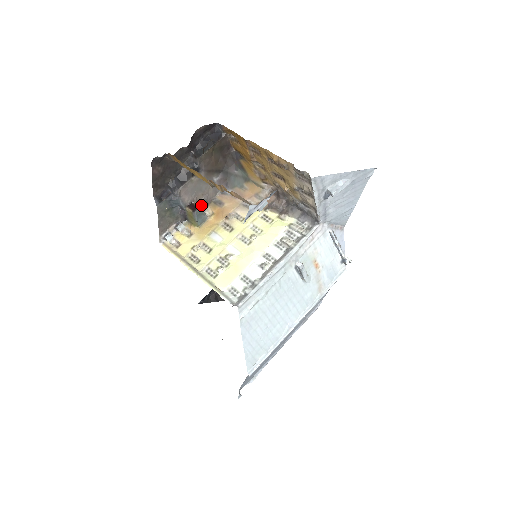
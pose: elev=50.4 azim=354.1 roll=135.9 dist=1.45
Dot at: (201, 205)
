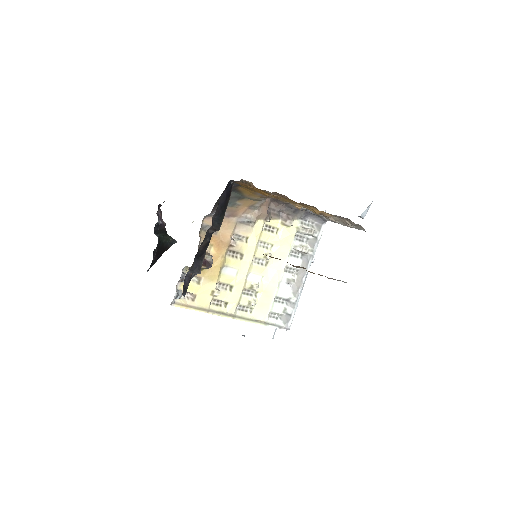
Dot at: occluded
